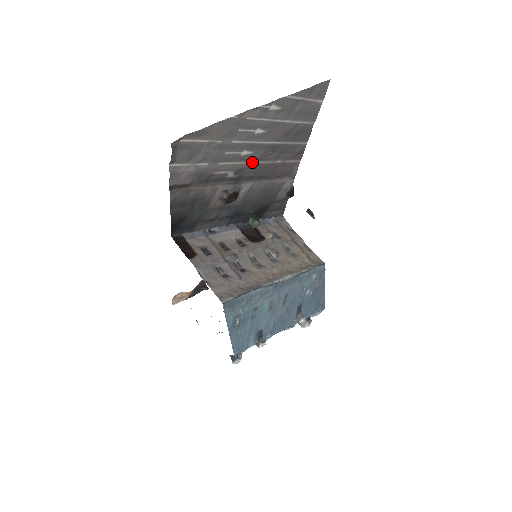
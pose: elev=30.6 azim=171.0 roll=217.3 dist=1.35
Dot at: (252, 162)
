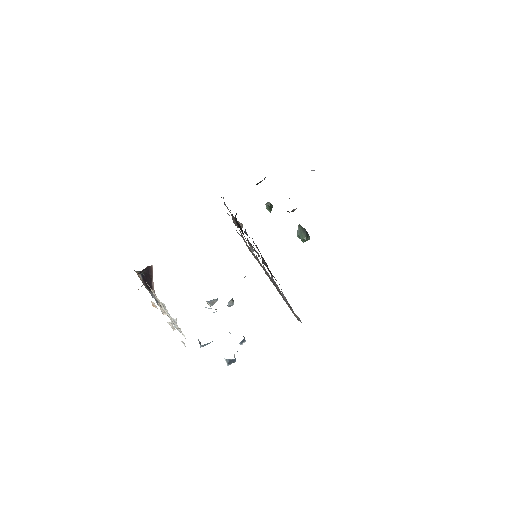
Dot at: occluded
